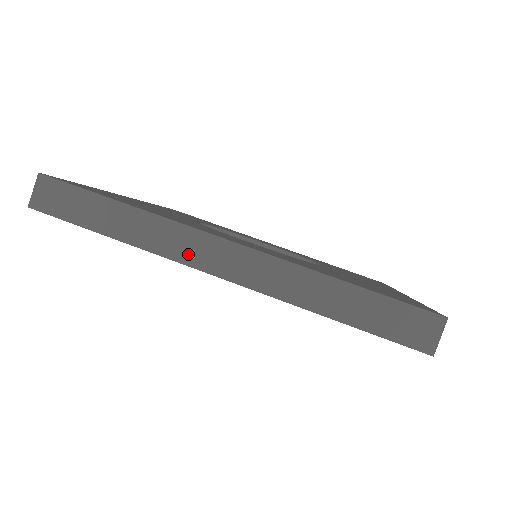
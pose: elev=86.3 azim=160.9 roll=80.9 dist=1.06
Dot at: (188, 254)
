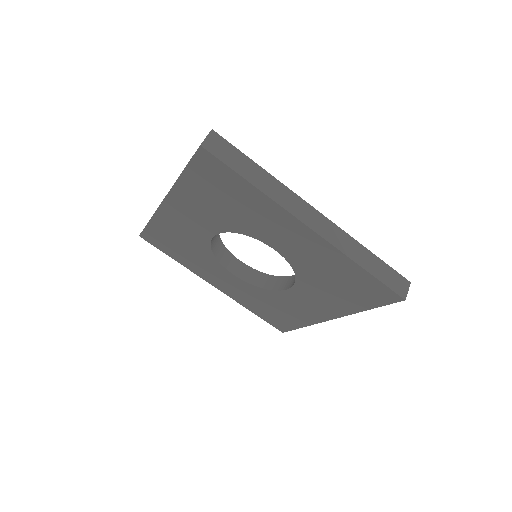
Dot at: occluded
